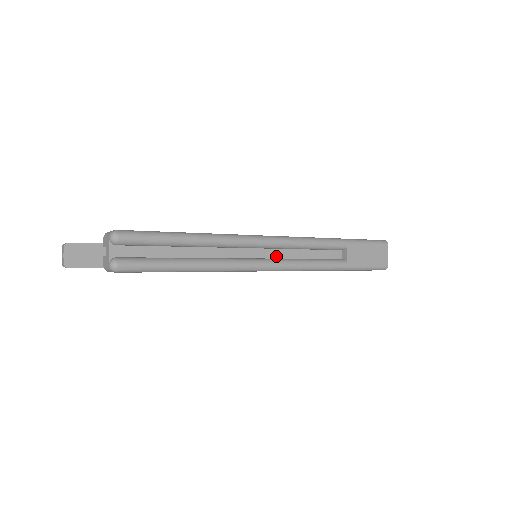
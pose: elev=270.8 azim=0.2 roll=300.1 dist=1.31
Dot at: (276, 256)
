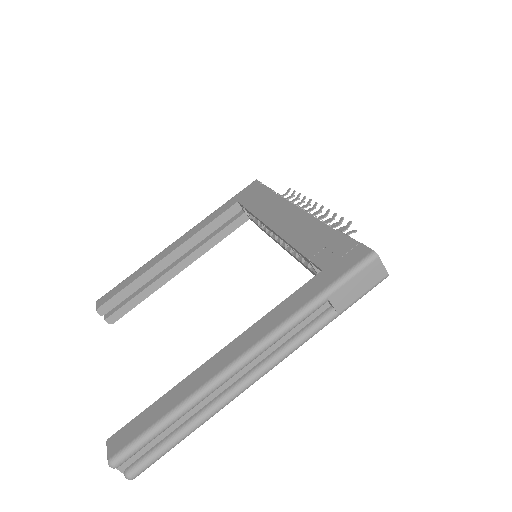
Dot at: (258, 361)
